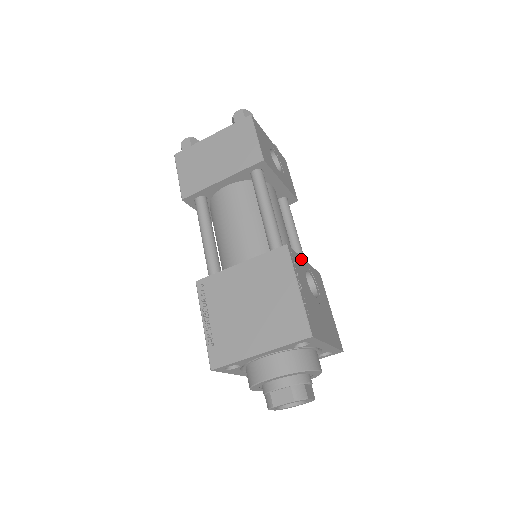
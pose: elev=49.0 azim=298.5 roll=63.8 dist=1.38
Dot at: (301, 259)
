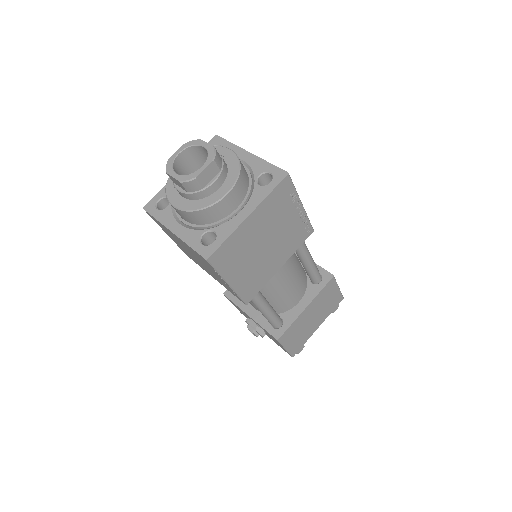
Dot at: occluded
